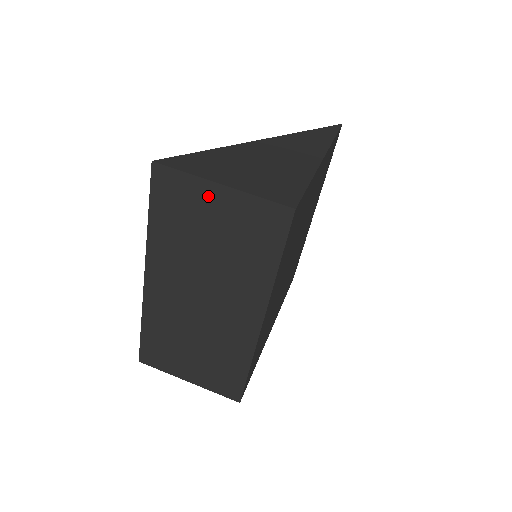
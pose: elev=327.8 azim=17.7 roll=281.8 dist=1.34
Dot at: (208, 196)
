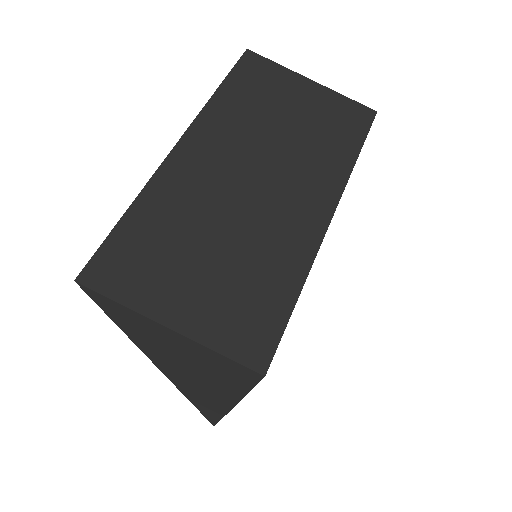
Dot at: (296, 85)
